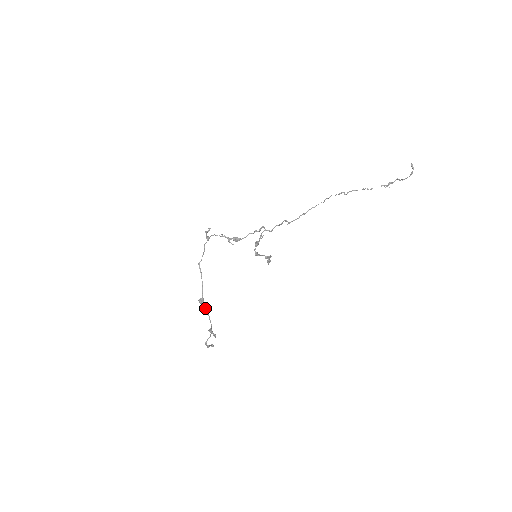
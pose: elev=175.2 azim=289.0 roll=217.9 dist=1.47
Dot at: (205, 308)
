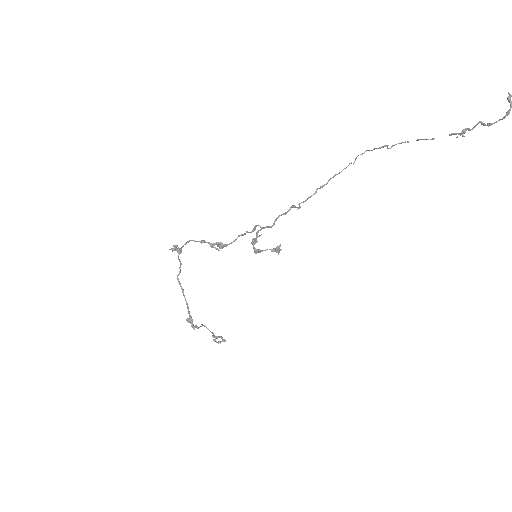
Dot at: (197, 327)
